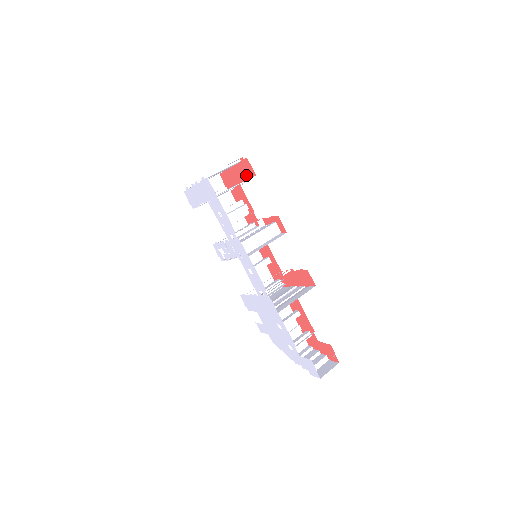
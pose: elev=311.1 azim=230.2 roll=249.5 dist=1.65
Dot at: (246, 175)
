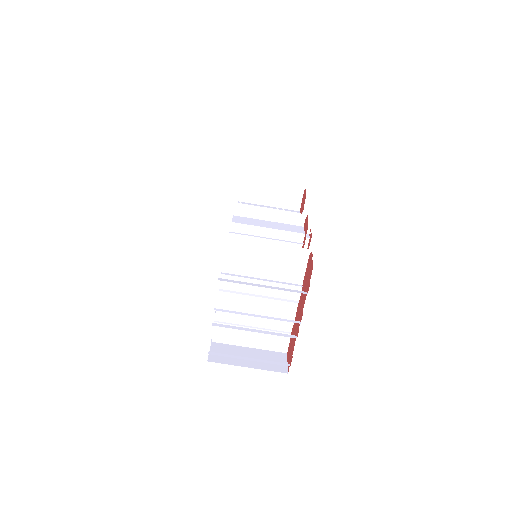
Dot at: occluded
